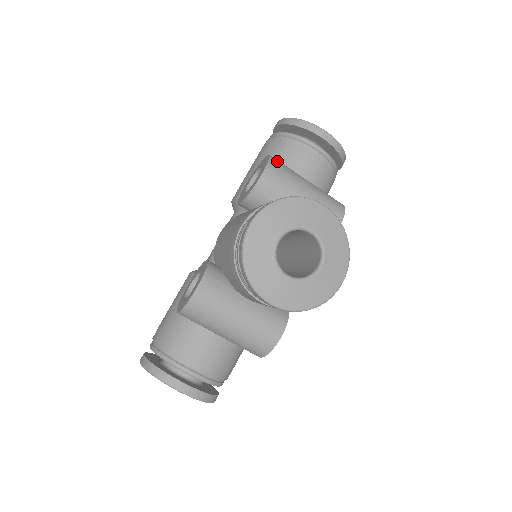
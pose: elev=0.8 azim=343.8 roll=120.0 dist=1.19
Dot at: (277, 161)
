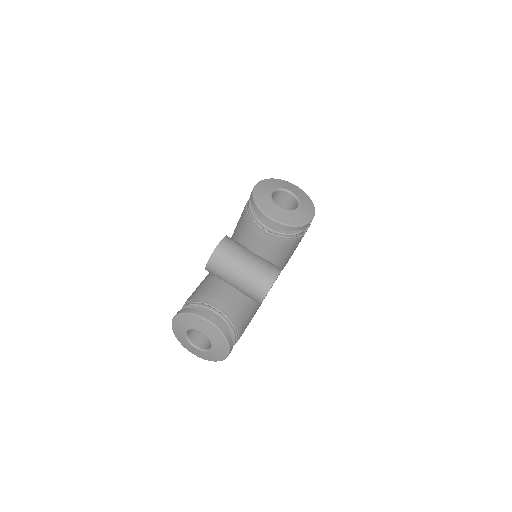
Dot at: occluded
